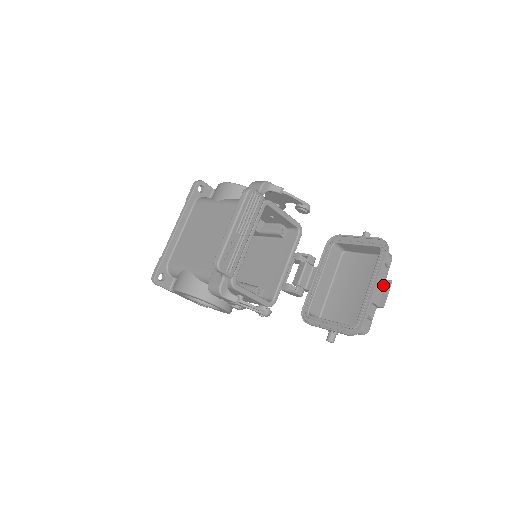
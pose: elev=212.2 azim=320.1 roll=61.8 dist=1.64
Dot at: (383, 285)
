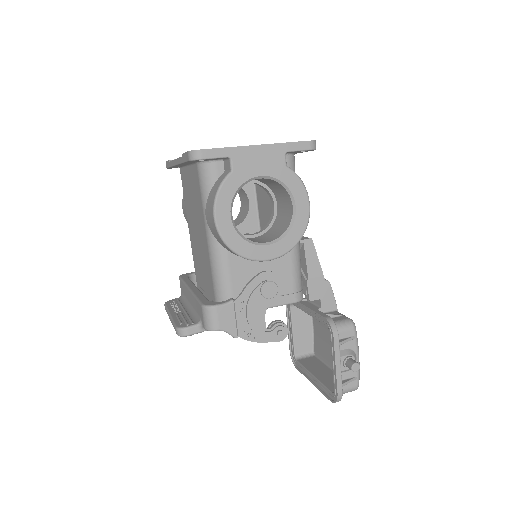
Dot at: occluded
